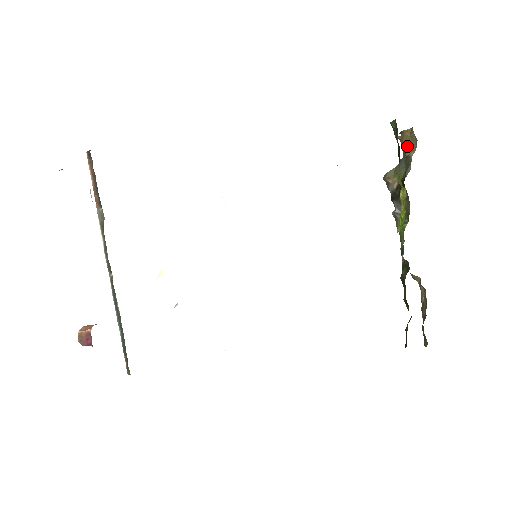
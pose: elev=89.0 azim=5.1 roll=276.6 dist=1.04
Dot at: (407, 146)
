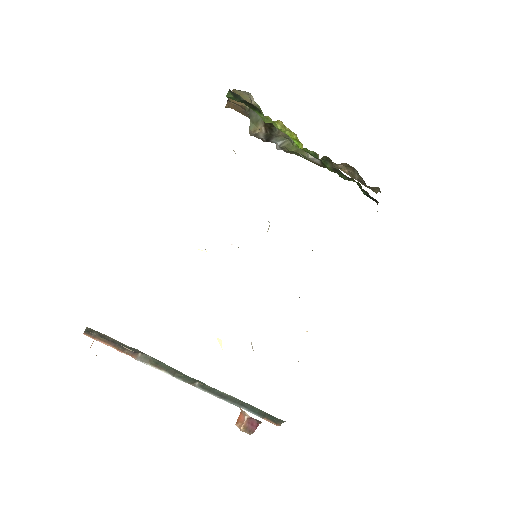
Dot at: (242, 103)
